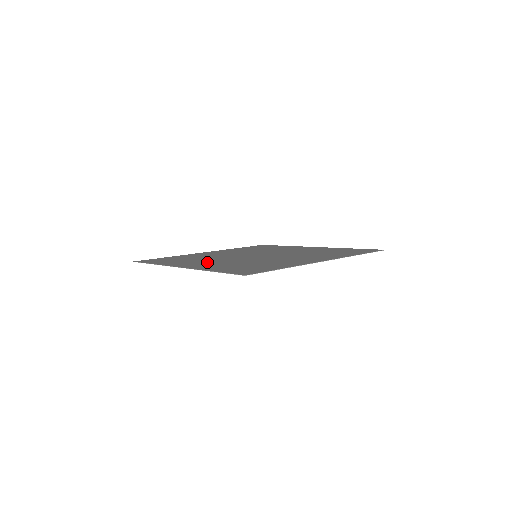
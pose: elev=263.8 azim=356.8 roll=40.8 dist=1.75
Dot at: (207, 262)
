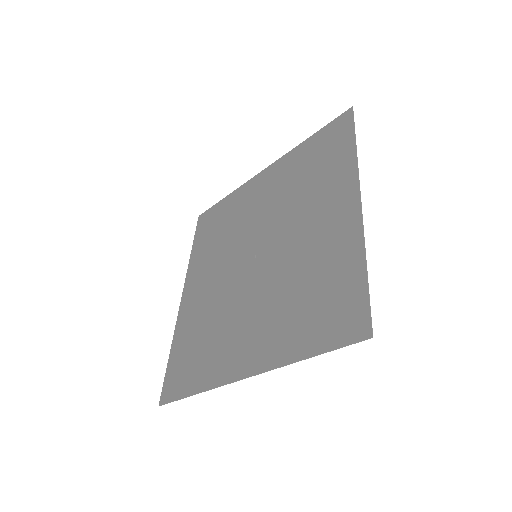
Dot at: (206, 279)
